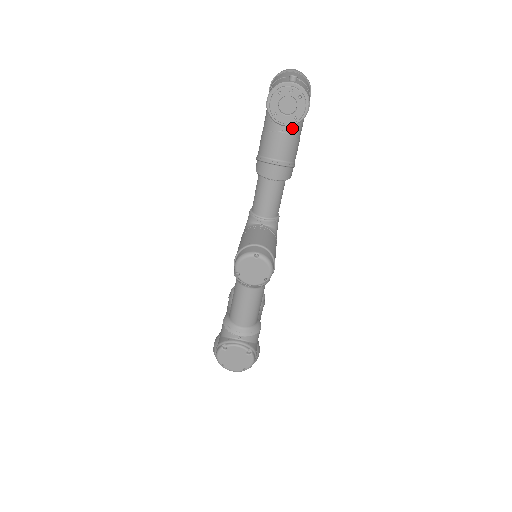
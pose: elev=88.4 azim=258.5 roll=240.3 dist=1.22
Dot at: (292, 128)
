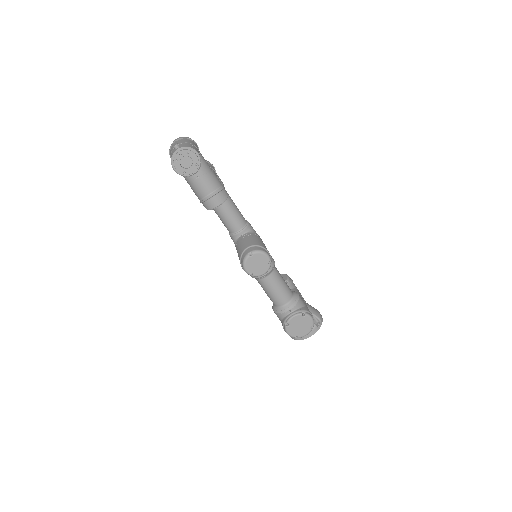
Dot at: (202, 170)
